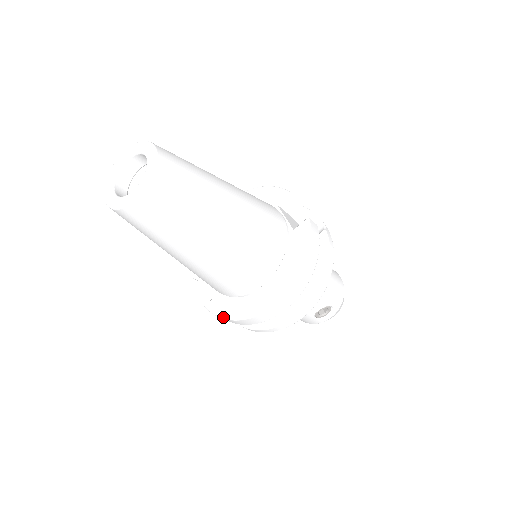
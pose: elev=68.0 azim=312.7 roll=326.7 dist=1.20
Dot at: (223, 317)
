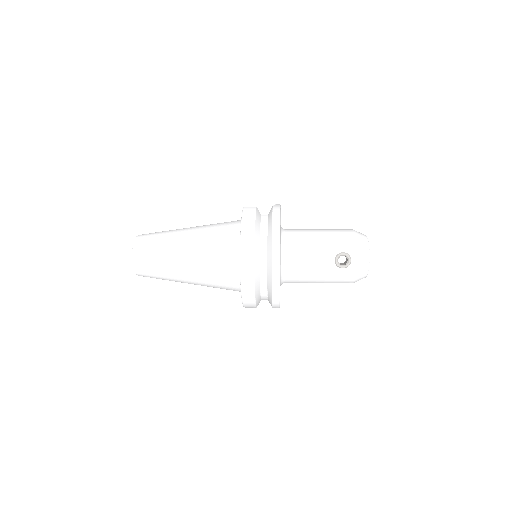
Dot at: (242, 301)
